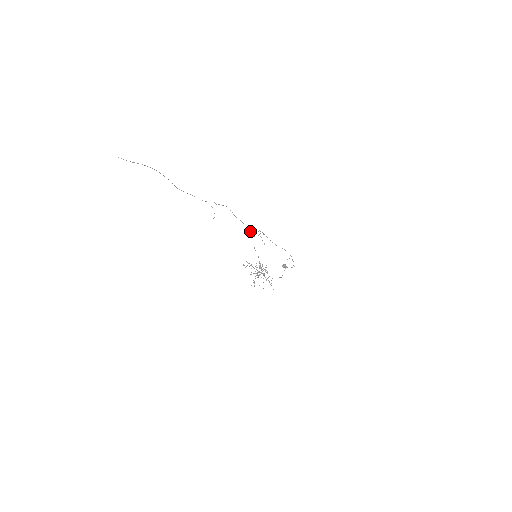
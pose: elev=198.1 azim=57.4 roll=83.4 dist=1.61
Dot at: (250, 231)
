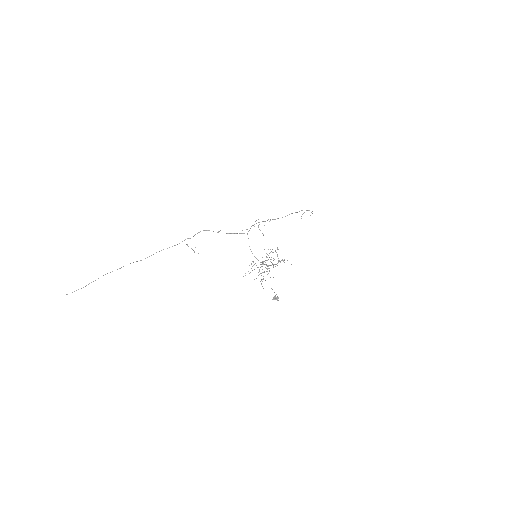
Dot at: occluded
